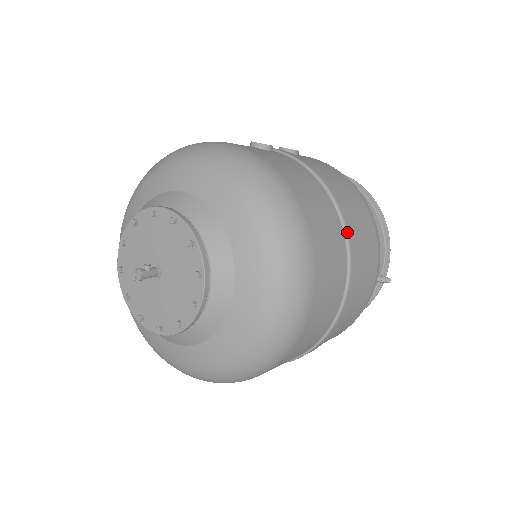
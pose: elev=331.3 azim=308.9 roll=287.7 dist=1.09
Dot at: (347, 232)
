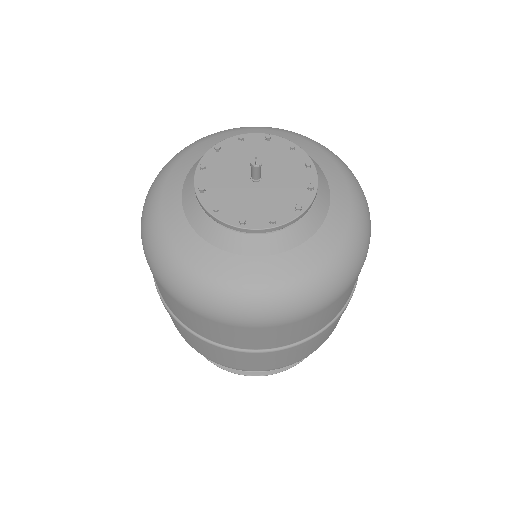
Dot at: occluded
